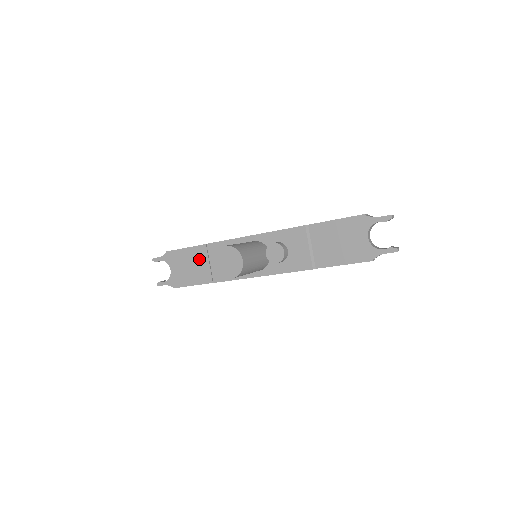
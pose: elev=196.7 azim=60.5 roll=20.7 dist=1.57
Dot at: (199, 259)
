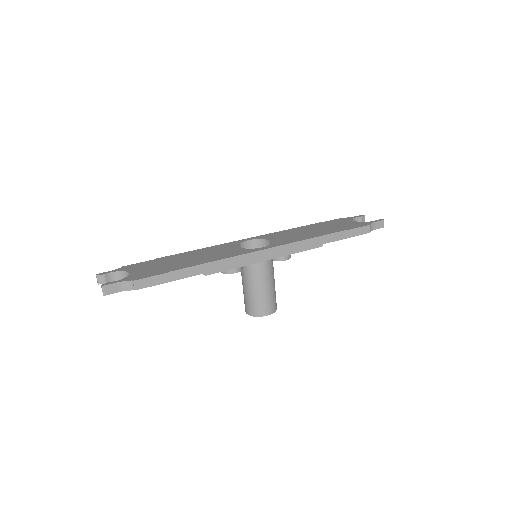
Dot at: occluded
